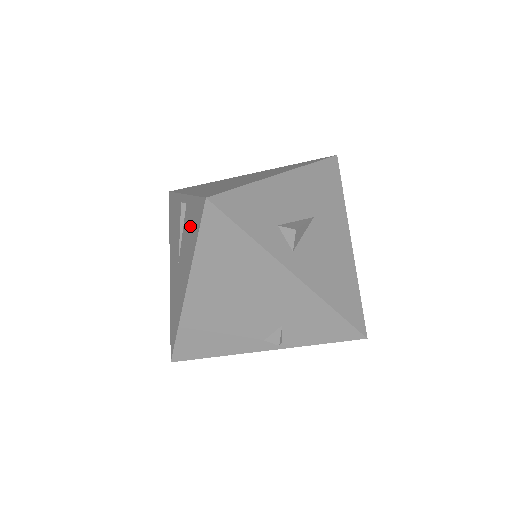
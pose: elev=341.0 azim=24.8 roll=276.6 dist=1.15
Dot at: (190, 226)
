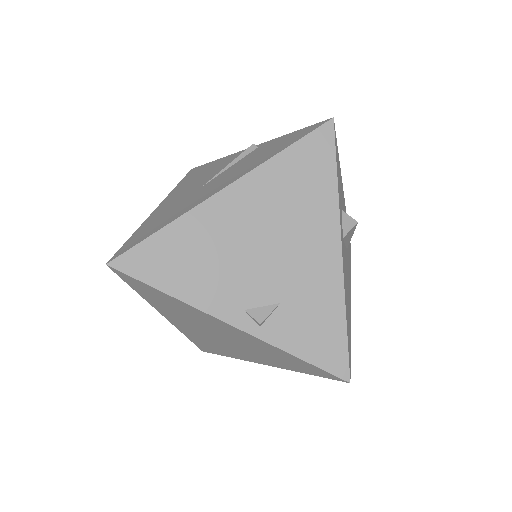
Dot at: (267, 150)
